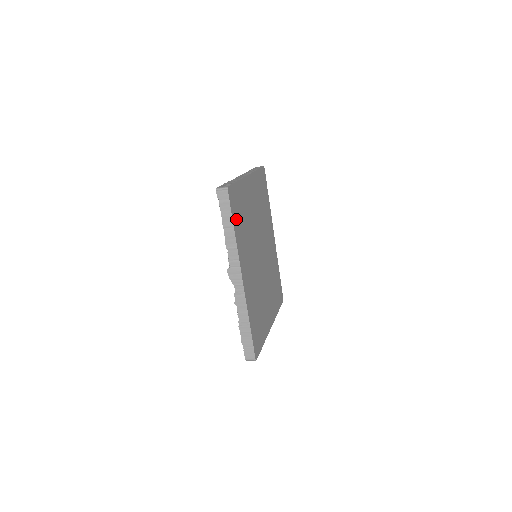
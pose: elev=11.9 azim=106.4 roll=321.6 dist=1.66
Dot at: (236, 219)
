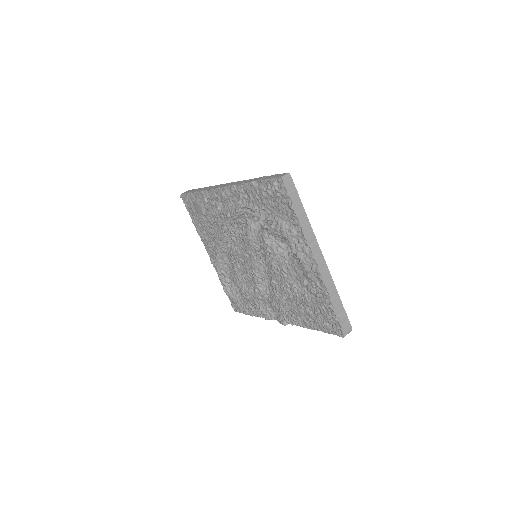
Dot at: occluded
